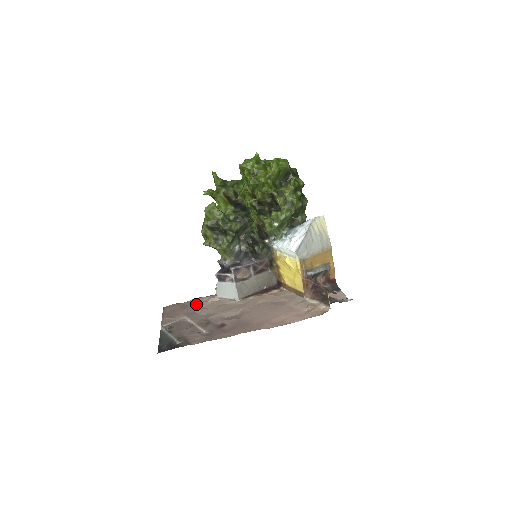
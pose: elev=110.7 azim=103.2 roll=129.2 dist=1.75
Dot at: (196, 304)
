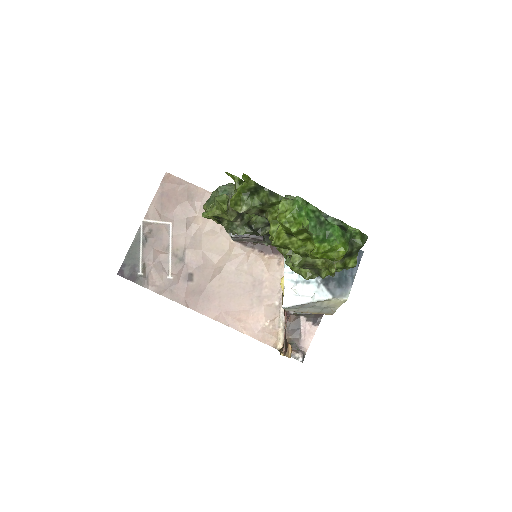
Dot at: (194, 204)
